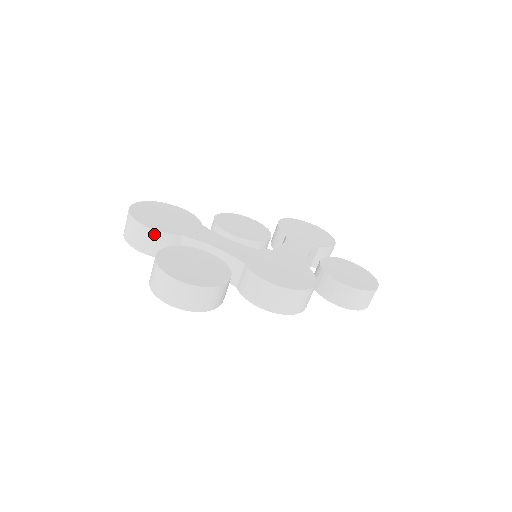
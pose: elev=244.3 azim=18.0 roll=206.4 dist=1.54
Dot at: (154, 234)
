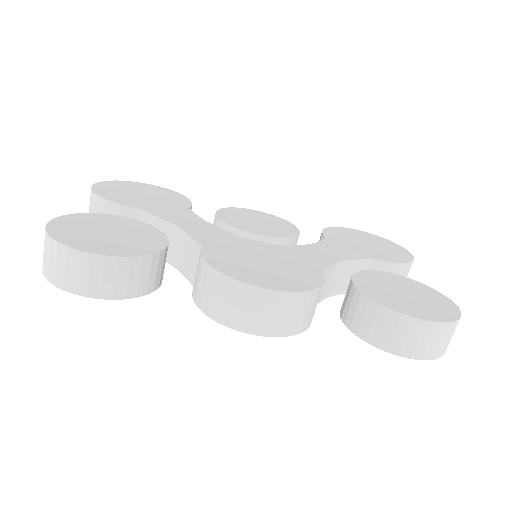
Dot at: (104, 205)
